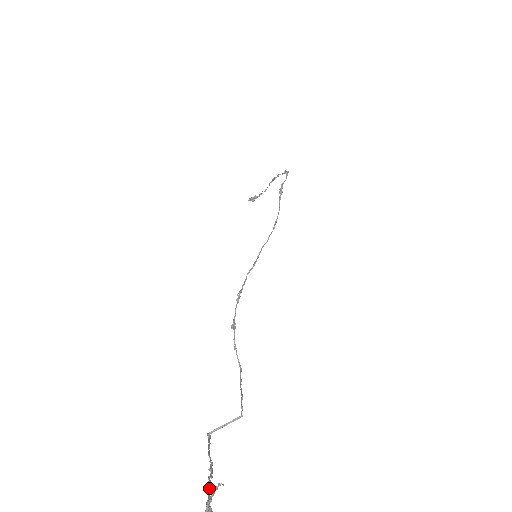
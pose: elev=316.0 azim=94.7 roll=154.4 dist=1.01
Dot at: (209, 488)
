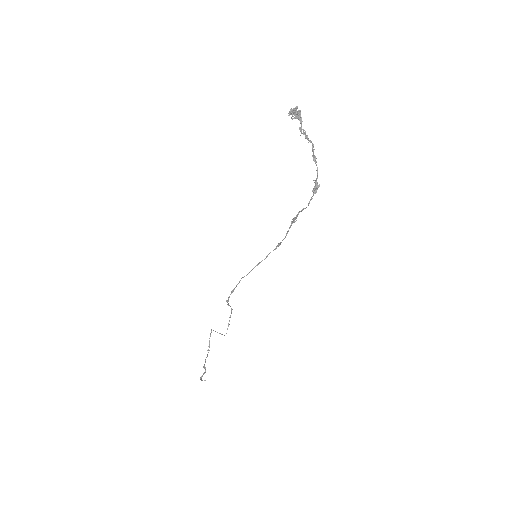
Dot at: (205, 362)
